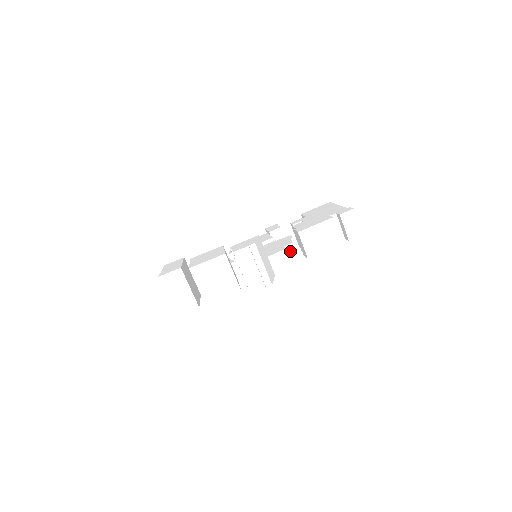
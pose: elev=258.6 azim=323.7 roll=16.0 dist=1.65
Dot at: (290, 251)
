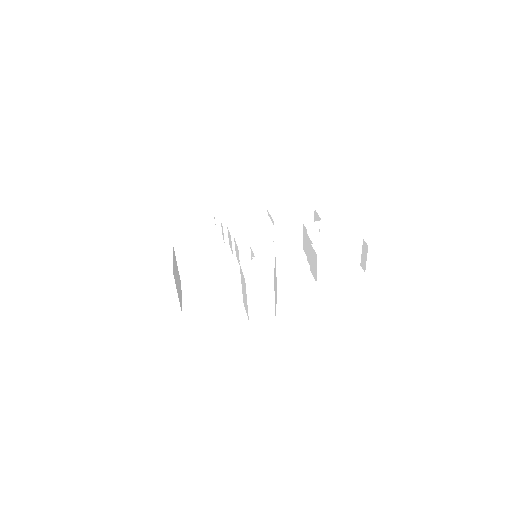
Dot at: (296, 260)
